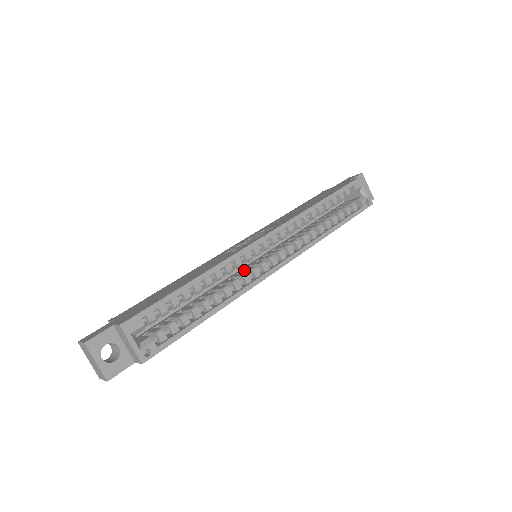
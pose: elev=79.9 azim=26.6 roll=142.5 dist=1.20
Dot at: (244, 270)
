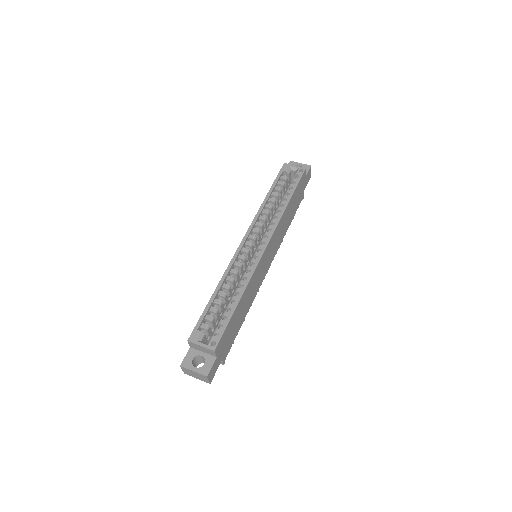
Dot at: occluded
